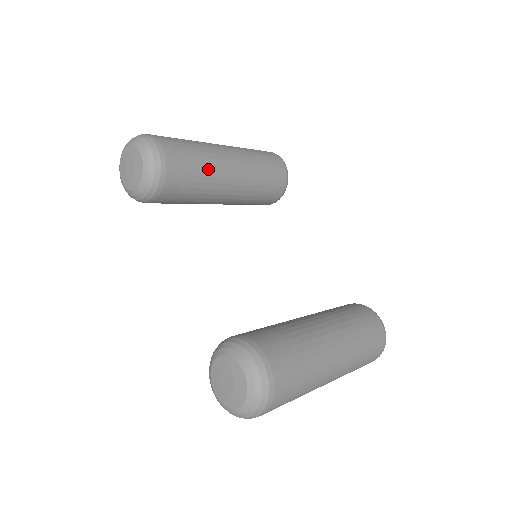
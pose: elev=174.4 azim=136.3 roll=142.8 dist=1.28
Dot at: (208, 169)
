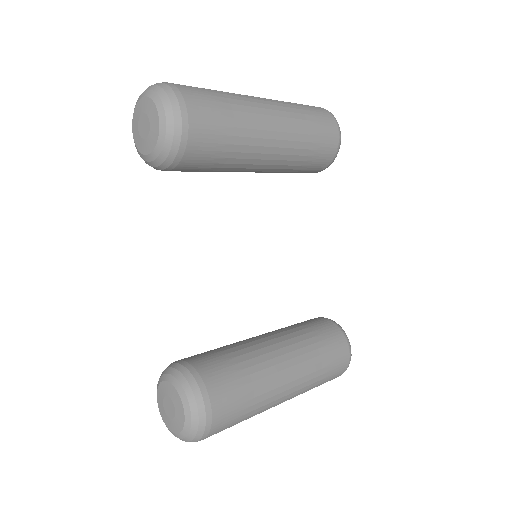
Dot at: (239, 150)
